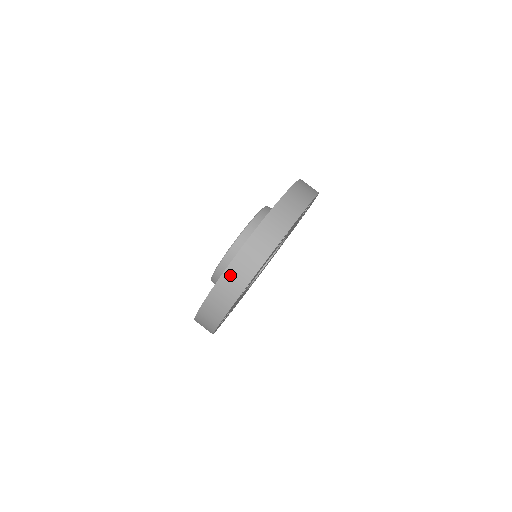
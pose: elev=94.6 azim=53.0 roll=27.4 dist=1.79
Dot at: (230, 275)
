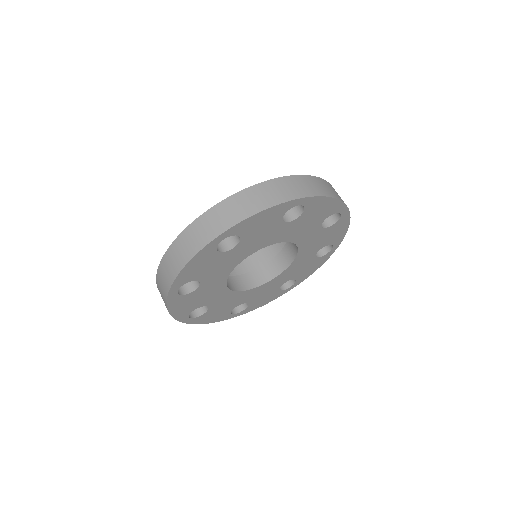
Dot at: (302, 180)
